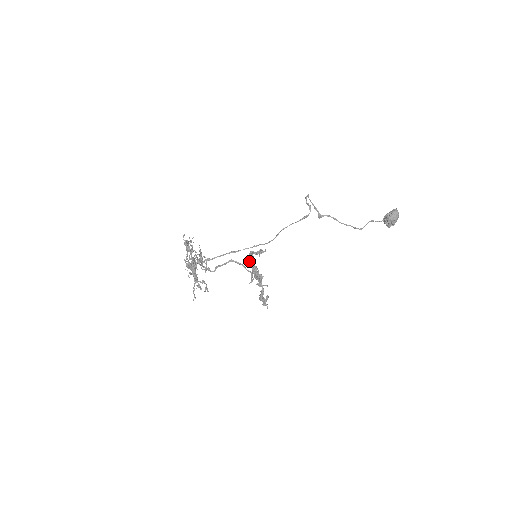
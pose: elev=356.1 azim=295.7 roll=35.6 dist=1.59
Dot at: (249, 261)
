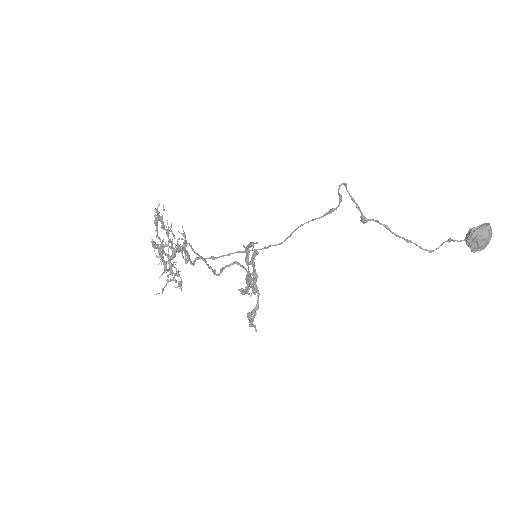
Dot at: (249, 263)
